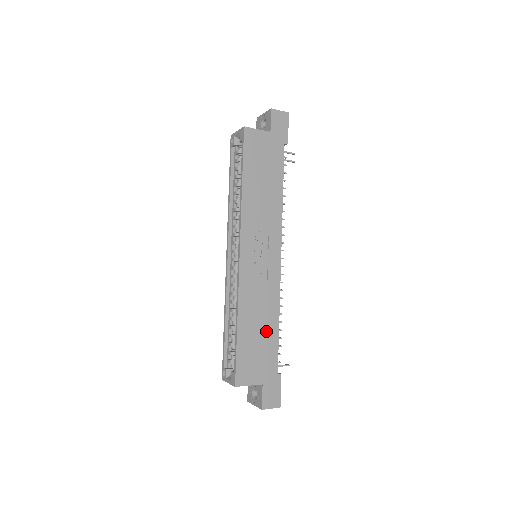
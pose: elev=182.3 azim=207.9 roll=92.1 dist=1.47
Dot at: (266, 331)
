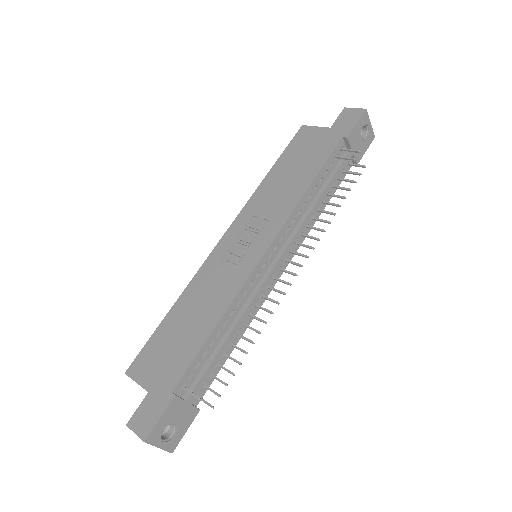
Dot at: (195, 329)
